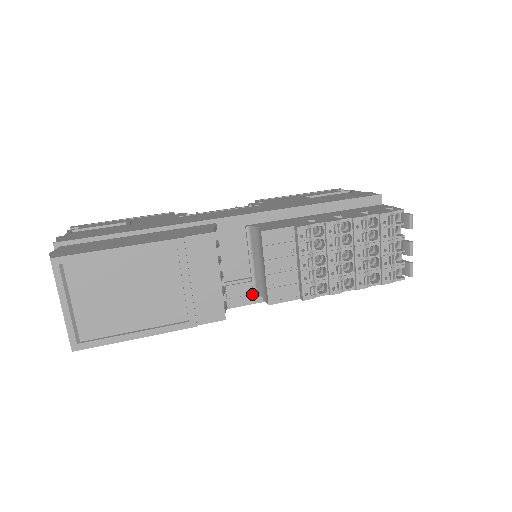
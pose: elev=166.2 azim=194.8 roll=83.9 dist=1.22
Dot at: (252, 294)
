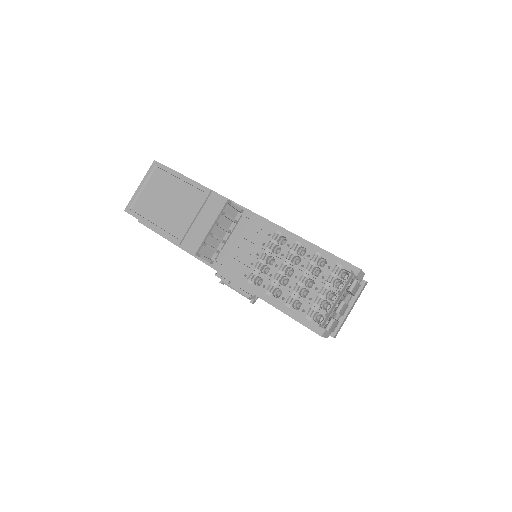
Dot at: occluded
